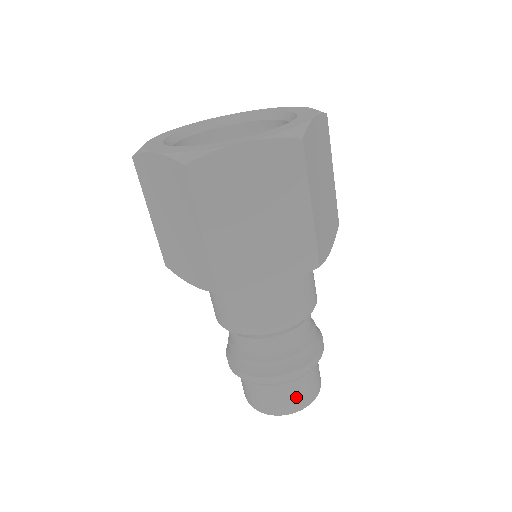
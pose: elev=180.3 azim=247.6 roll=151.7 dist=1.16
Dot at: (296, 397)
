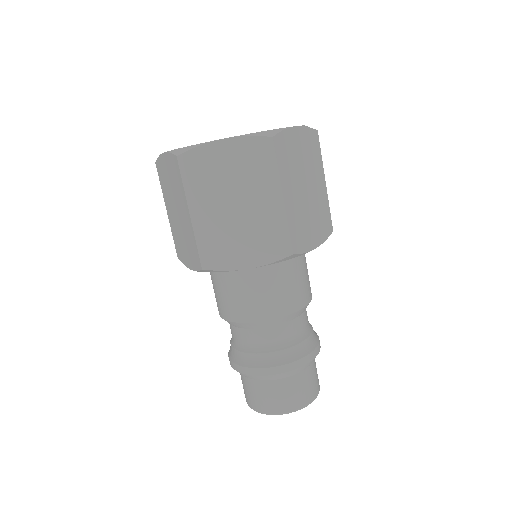
Dot at: (315, 379)
